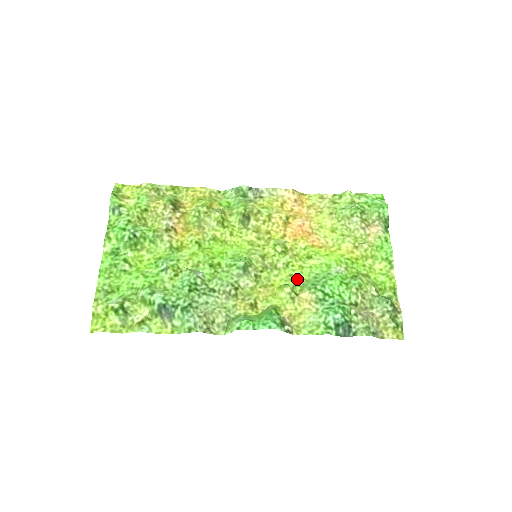
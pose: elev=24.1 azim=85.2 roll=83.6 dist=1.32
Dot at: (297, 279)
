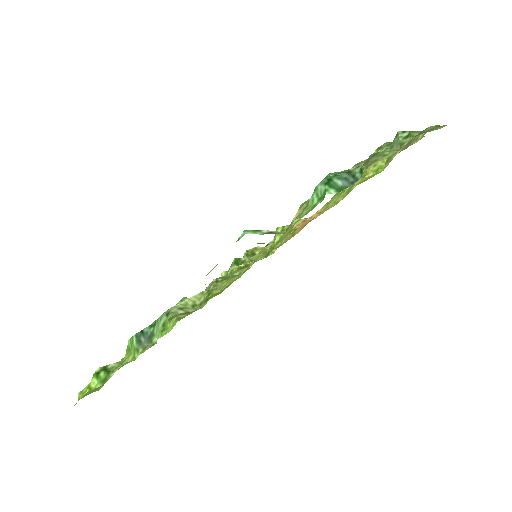
Dot at: occluded
